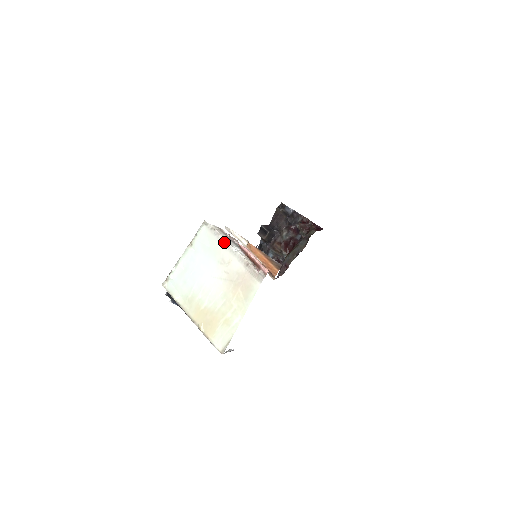
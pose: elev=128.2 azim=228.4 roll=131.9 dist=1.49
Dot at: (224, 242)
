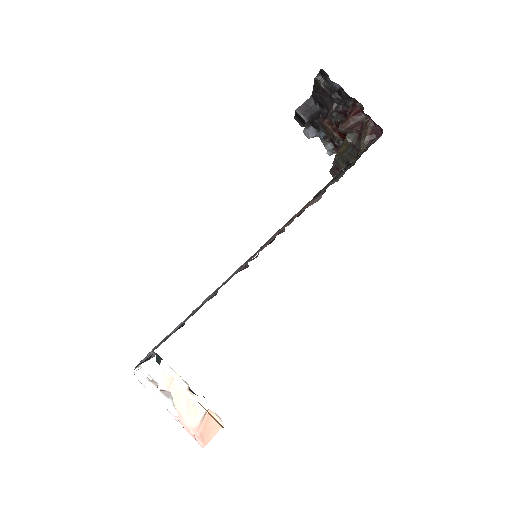
Dot at: (157, 400)
